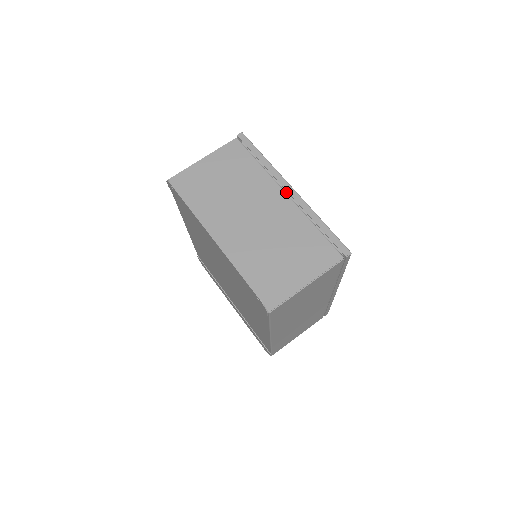
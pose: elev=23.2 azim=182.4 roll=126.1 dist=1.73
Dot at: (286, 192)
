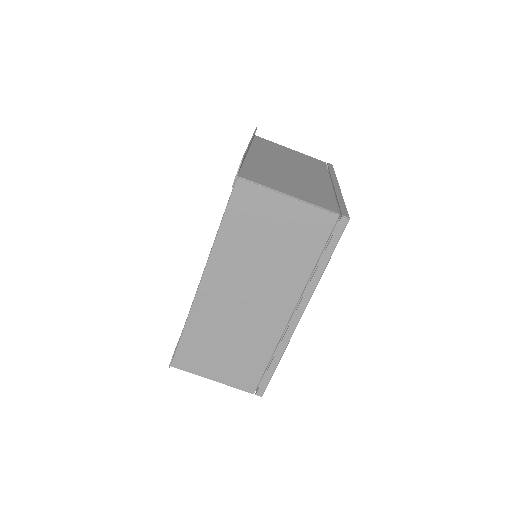
Dot at: occluded
